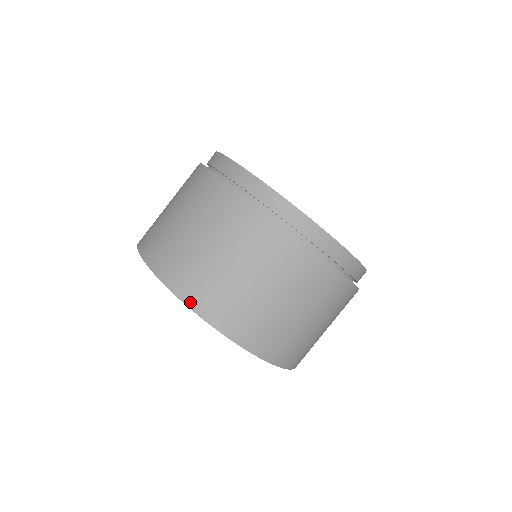
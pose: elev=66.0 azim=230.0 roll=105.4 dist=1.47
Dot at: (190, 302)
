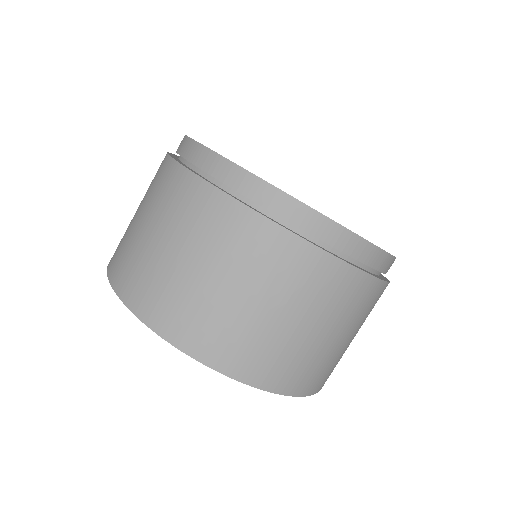
Dot at: (156, 326)
